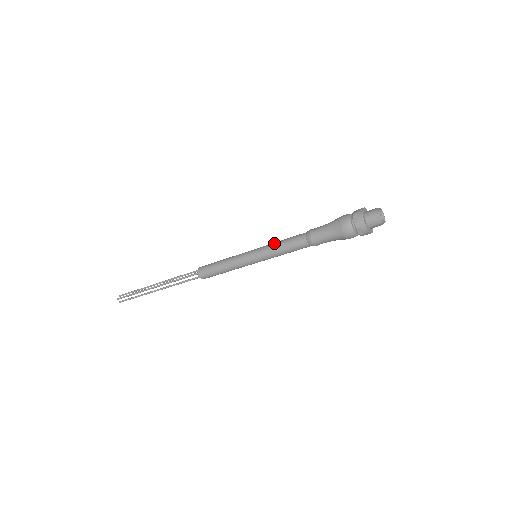
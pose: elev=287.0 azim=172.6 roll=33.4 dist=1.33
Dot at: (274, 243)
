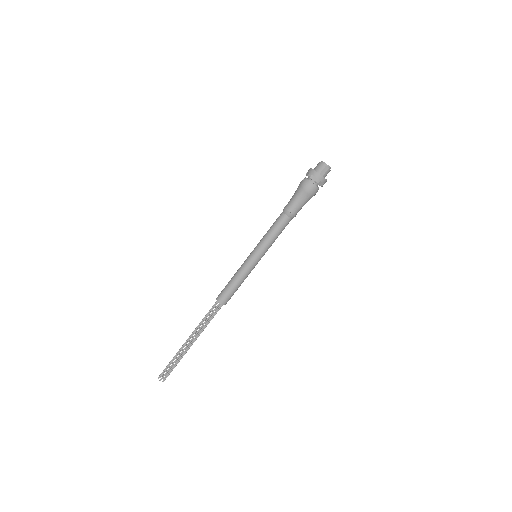
Dot at: occluded
